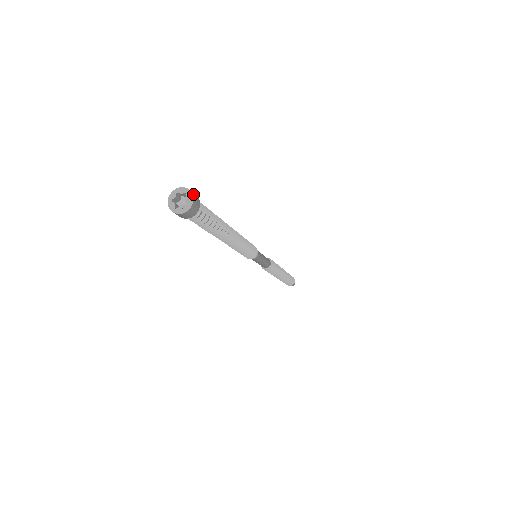
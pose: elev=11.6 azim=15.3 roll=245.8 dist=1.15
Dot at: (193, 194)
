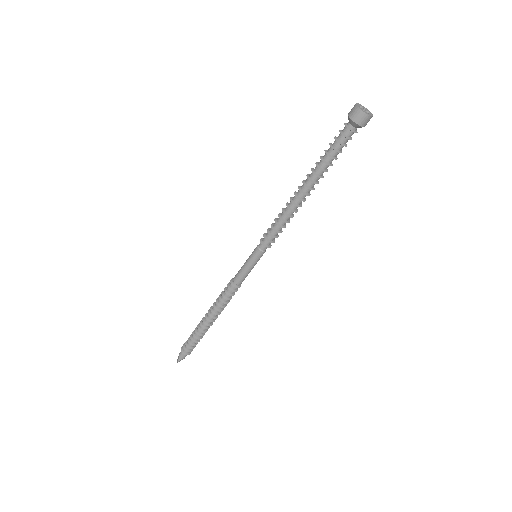
Dot at: occluded
